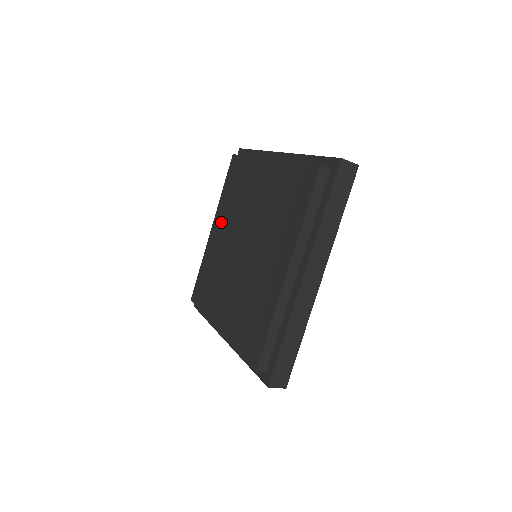
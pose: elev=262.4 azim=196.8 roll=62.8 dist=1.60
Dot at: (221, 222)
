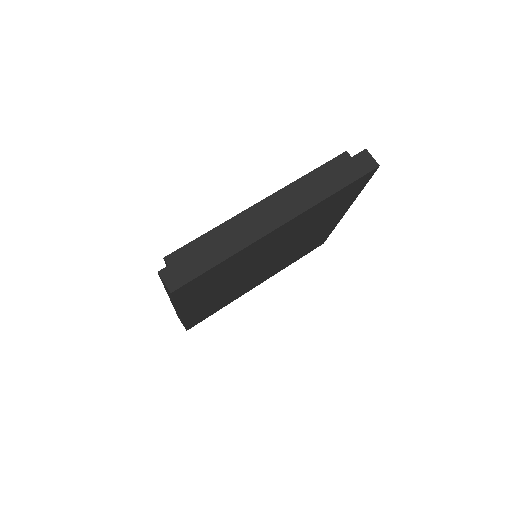
Dot at: occluded
